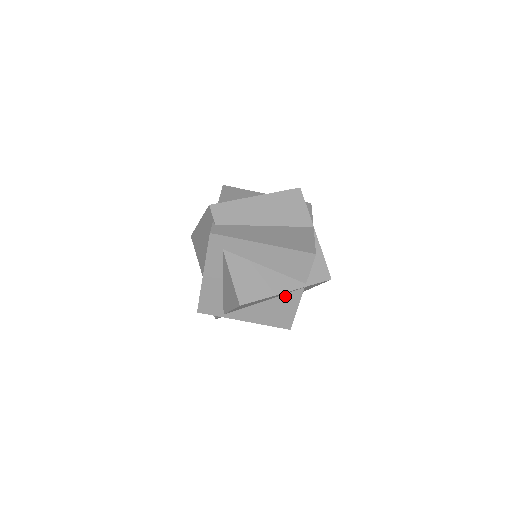
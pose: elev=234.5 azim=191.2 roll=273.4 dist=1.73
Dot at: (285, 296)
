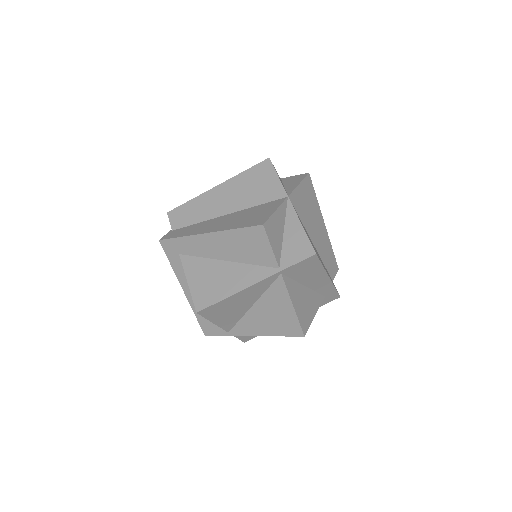
Dot at: (269, 292)
